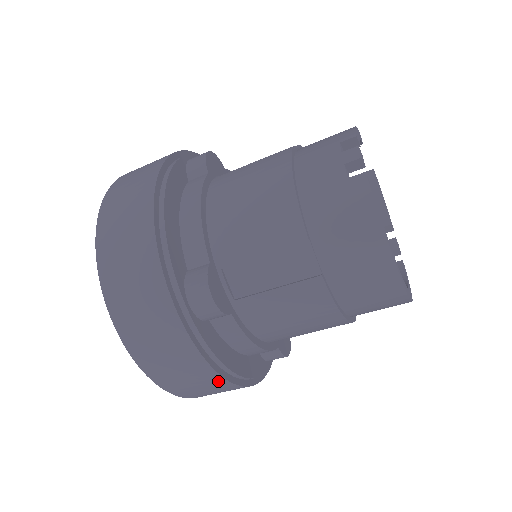
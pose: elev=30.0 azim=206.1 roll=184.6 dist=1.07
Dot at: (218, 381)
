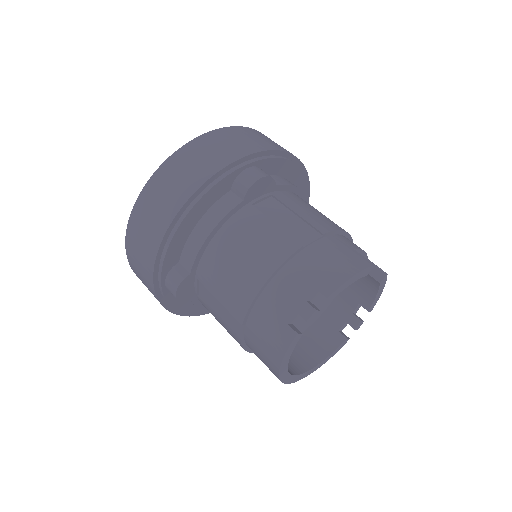
Dot at: occluded
